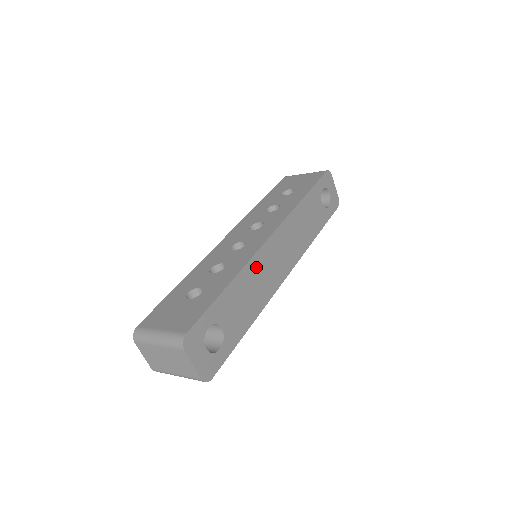
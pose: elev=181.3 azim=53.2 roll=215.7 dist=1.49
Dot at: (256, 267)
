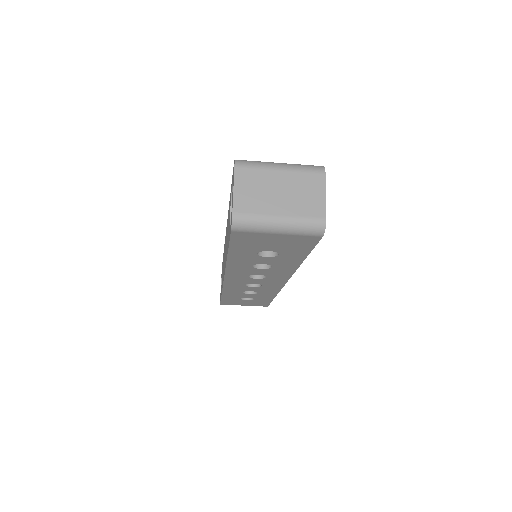
Dot at: occluded
